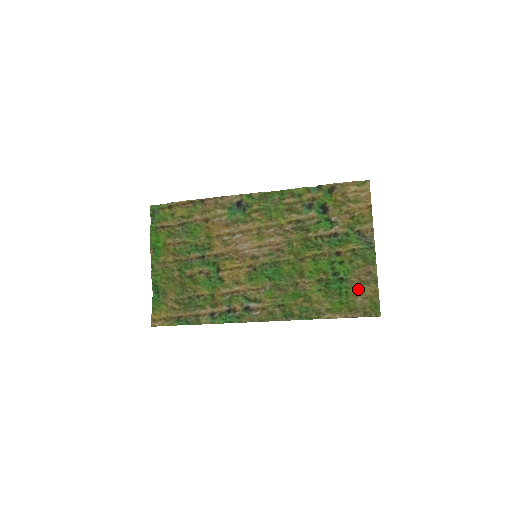
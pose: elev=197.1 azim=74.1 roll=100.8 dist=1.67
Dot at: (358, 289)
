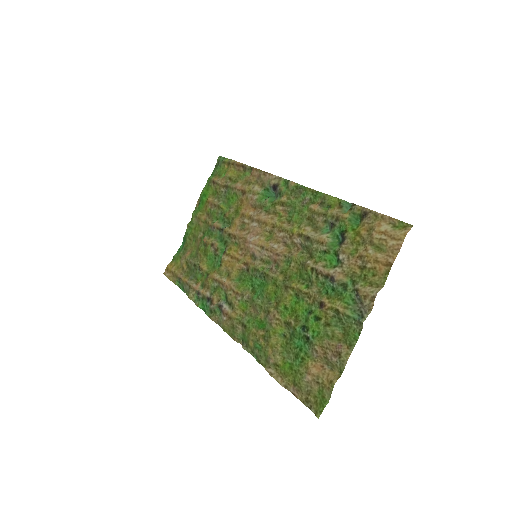
Dot at: (315, 364)
